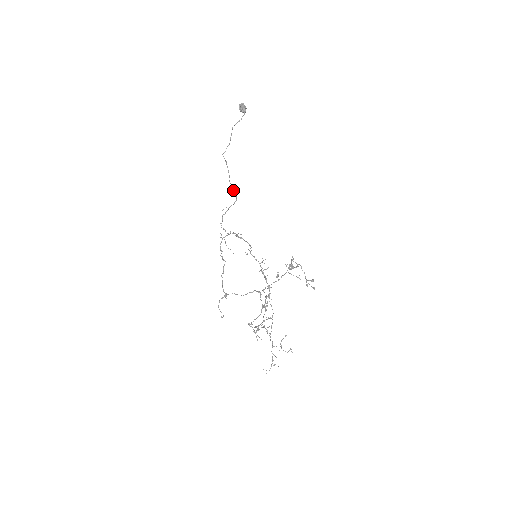
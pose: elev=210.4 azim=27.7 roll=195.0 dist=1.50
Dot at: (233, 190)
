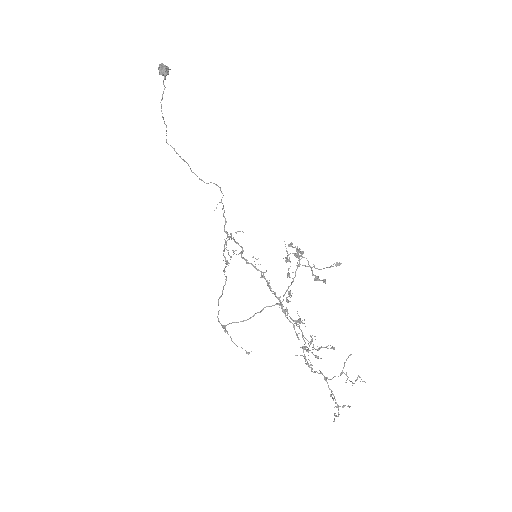
Dot at: (201, 180)
